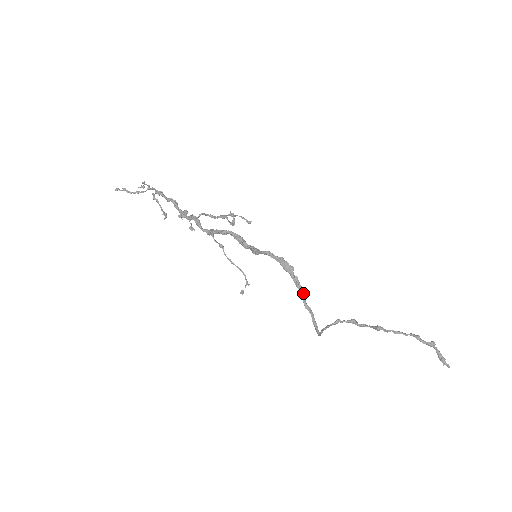
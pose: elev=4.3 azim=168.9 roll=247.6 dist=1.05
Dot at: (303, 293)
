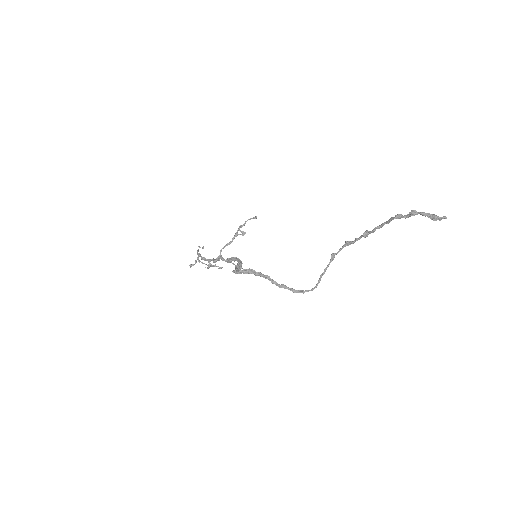
Dot at: (270, 279)
